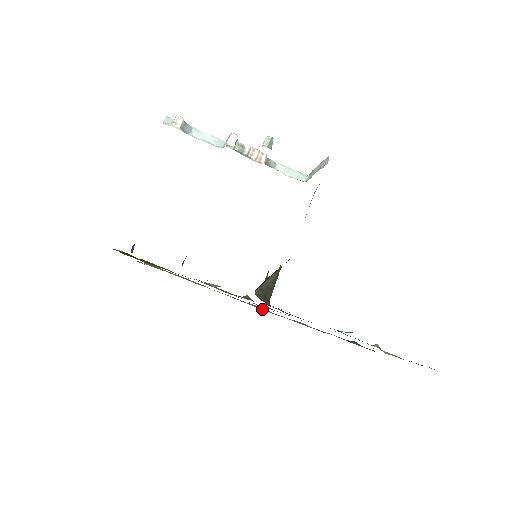
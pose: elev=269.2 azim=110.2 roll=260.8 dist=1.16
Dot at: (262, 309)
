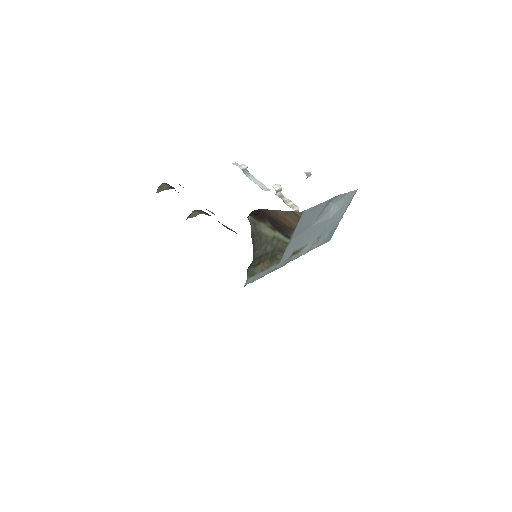
Dot at: occluded
